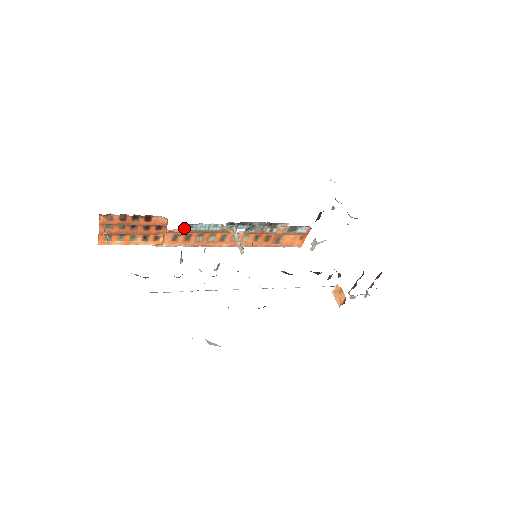
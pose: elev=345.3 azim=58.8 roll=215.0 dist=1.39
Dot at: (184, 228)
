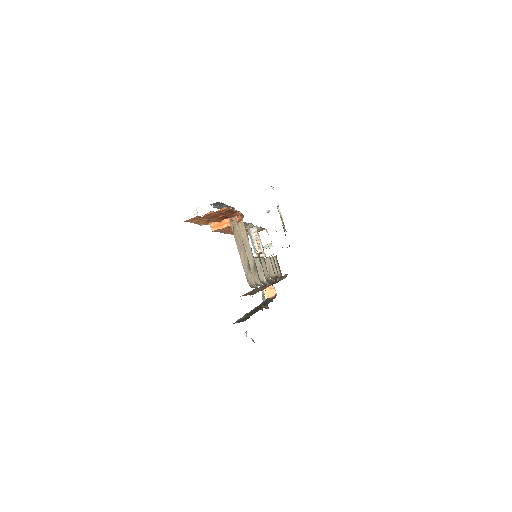
Dot at: occluded
